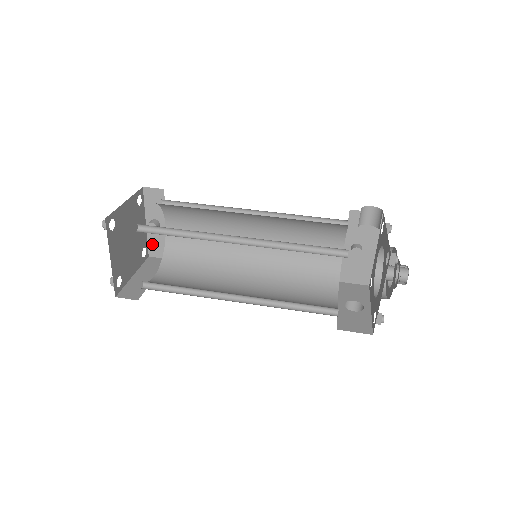
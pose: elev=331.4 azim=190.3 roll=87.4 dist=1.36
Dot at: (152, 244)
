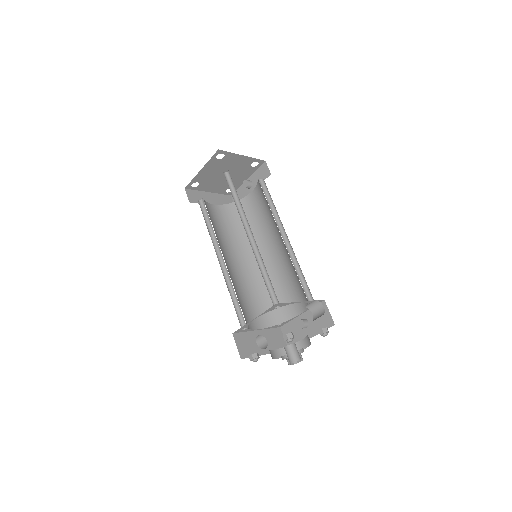
Dot at: (239, 192)
